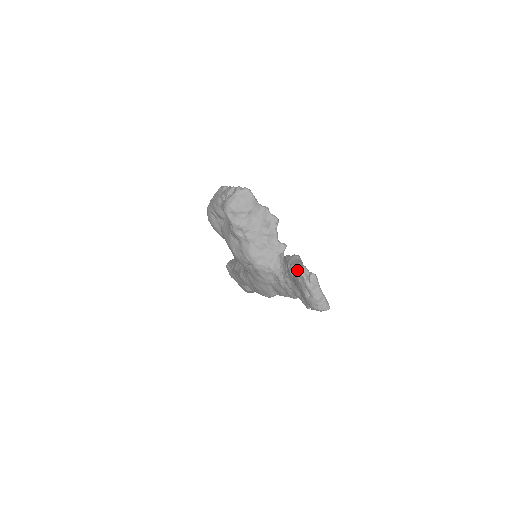
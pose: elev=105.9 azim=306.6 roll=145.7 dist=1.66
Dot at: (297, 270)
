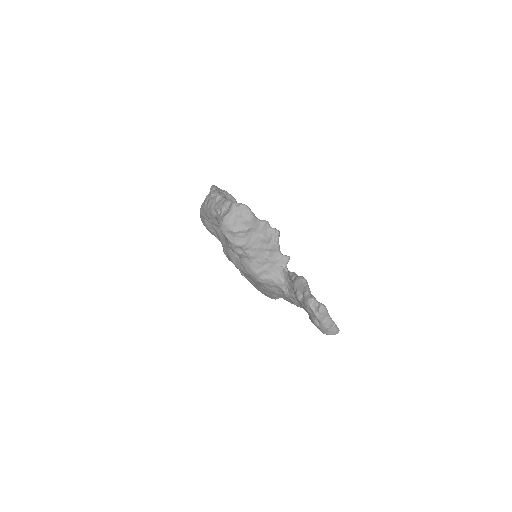
Dot at: (305, 300)
